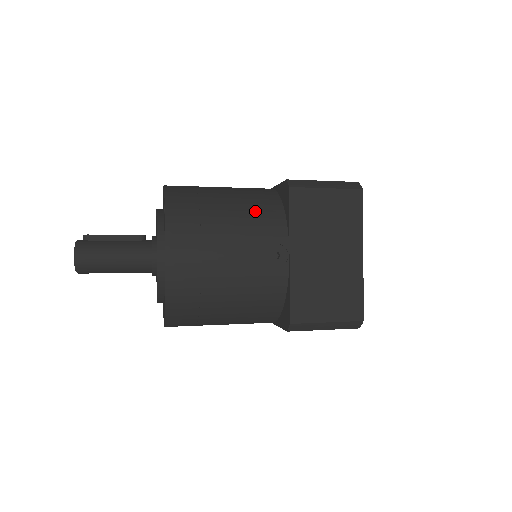
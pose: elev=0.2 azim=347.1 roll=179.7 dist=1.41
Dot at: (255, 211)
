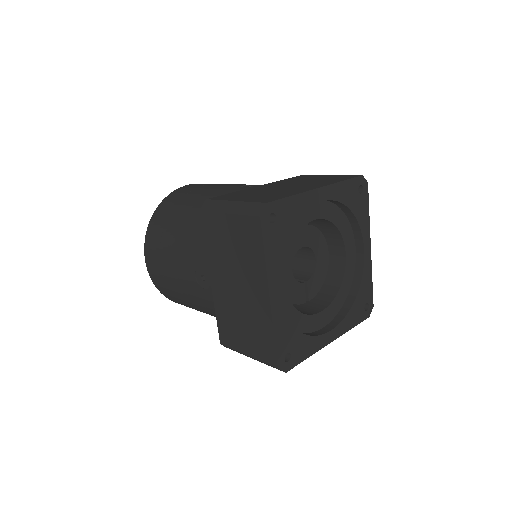
Dot at: (195, 229)
